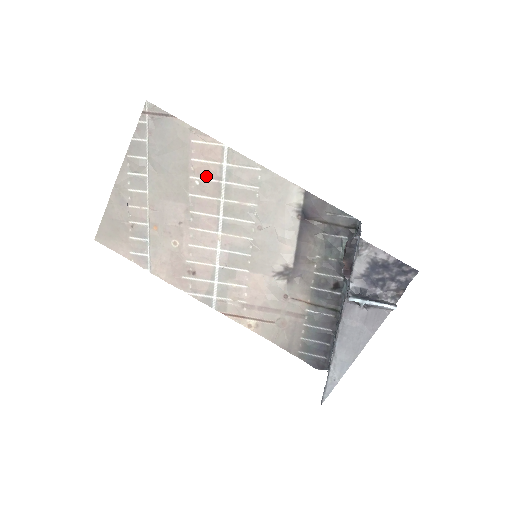
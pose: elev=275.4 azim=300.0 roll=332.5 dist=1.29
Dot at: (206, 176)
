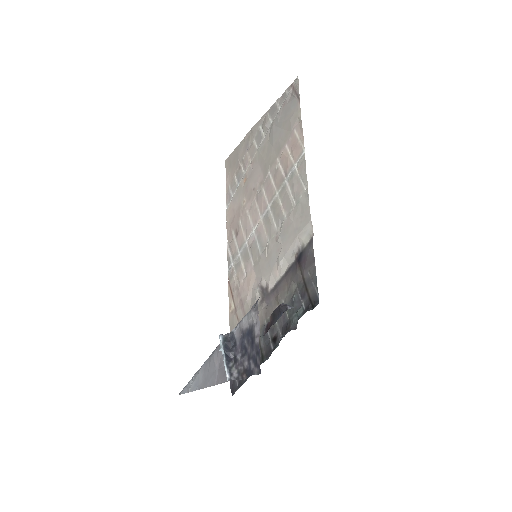
Dot at: (283, 166)
